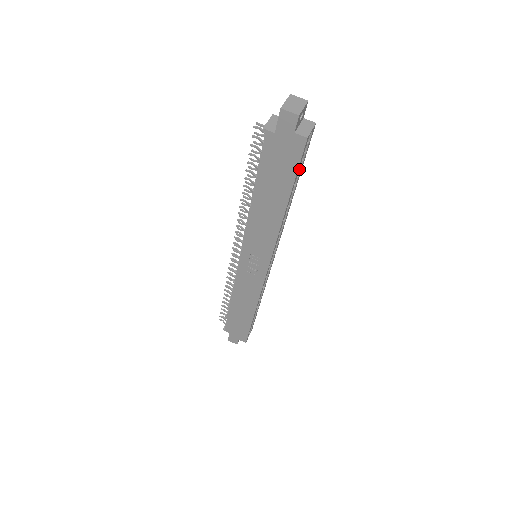
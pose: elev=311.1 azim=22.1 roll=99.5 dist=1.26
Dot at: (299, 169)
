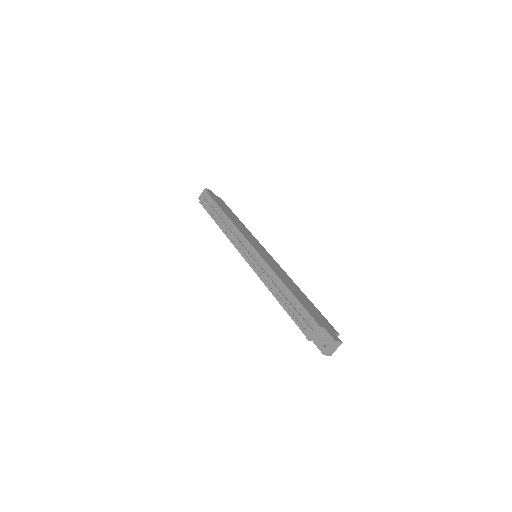
Dot at: occluded
